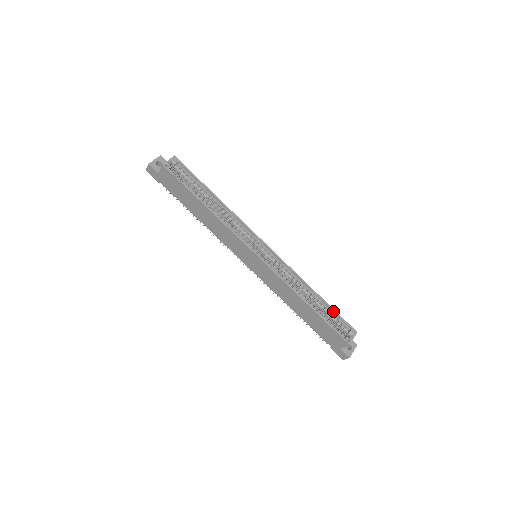
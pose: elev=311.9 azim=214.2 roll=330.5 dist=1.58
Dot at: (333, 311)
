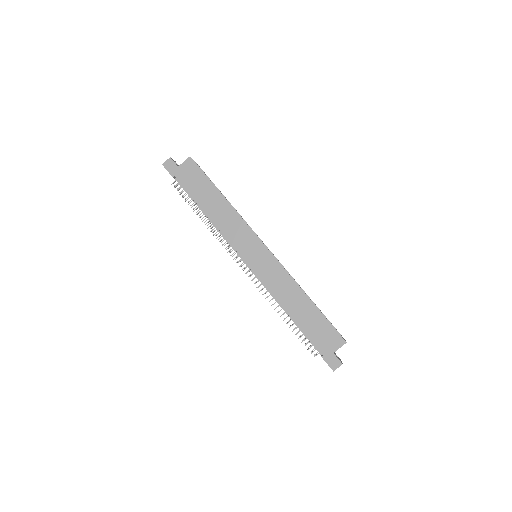
Dot at: occluded
